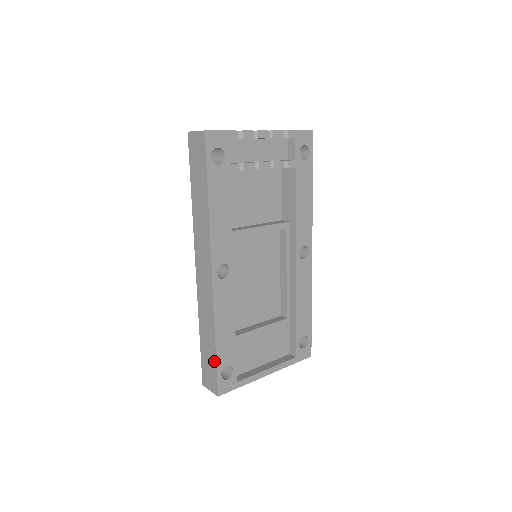
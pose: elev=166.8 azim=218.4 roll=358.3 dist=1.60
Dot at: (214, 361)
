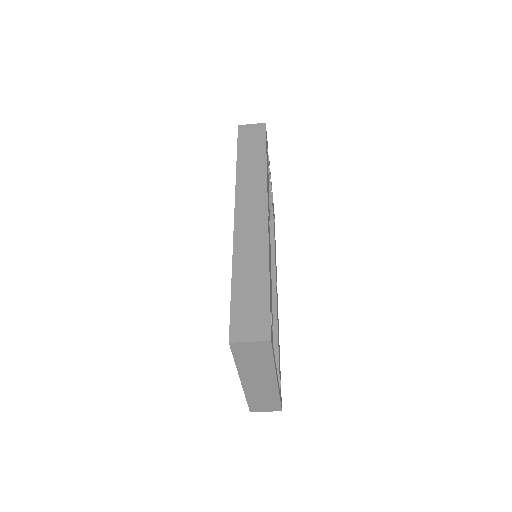
Dot at: (265, 295)
